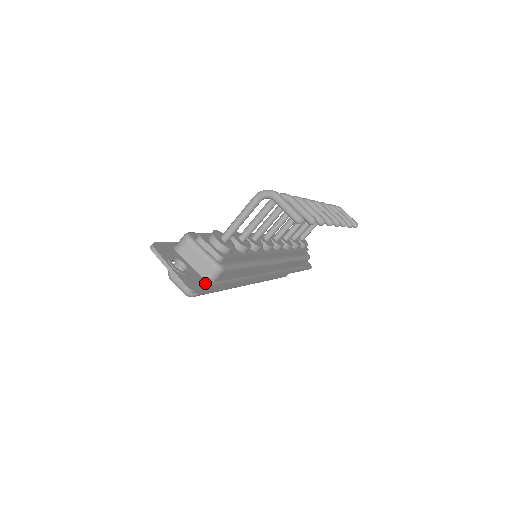
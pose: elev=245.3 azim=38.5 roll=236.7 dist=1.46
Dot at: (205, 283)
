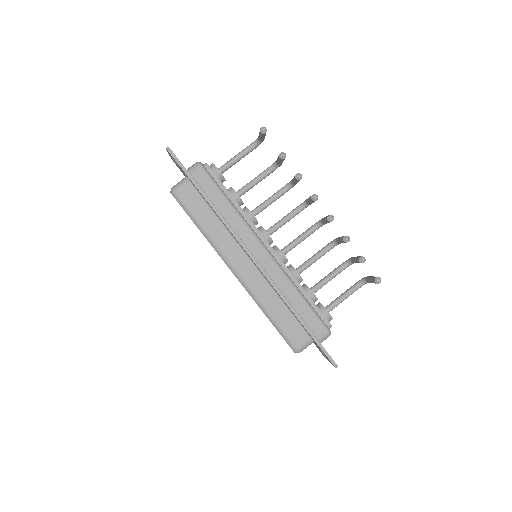
Dot at: occluded
